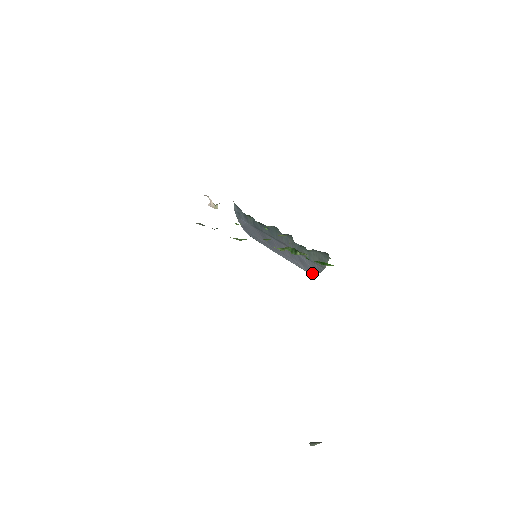
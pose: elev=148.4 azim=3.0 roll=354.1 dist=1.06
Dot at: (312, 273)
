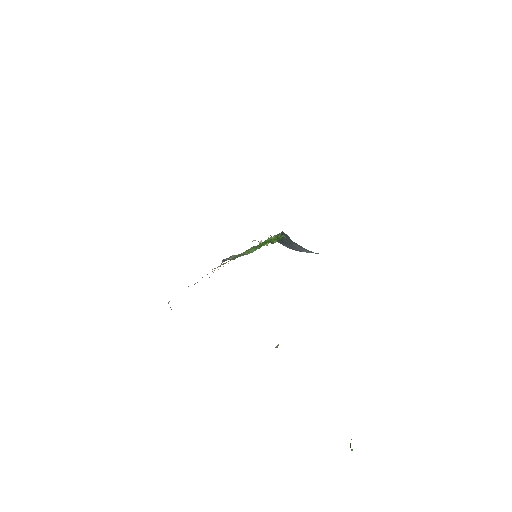
Dot at: (310, 251)
